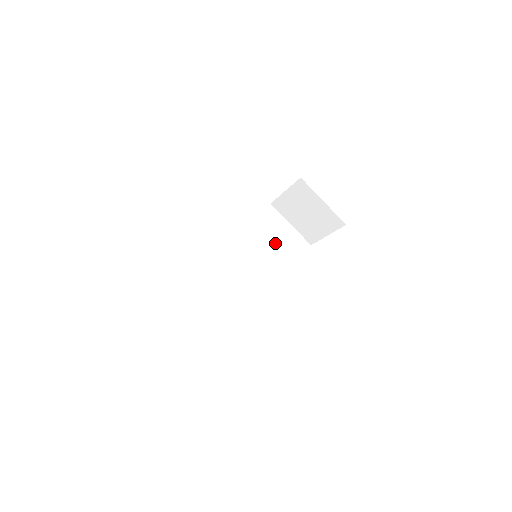
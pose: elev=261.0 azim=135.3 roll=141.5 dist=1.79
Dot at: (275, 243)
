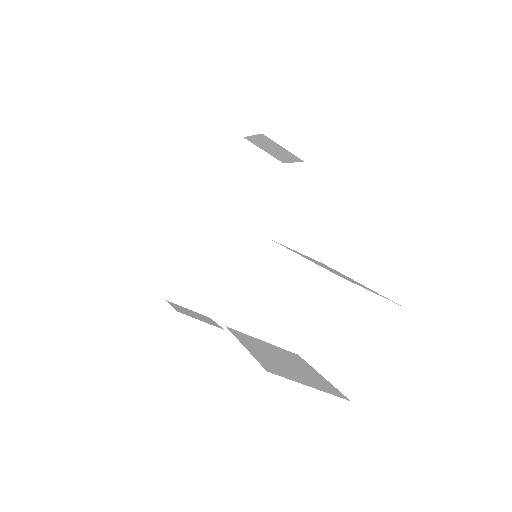
Dot at: (285, 299)
